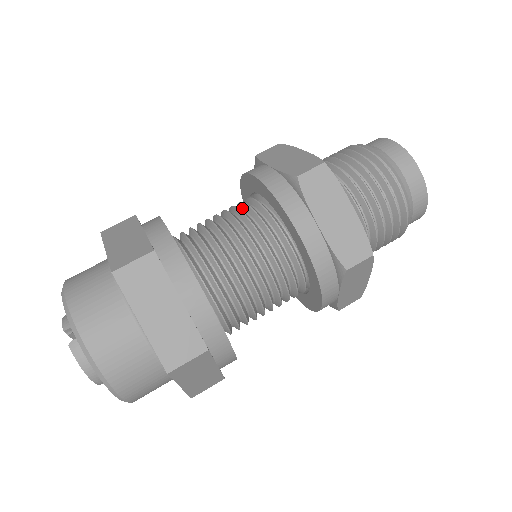
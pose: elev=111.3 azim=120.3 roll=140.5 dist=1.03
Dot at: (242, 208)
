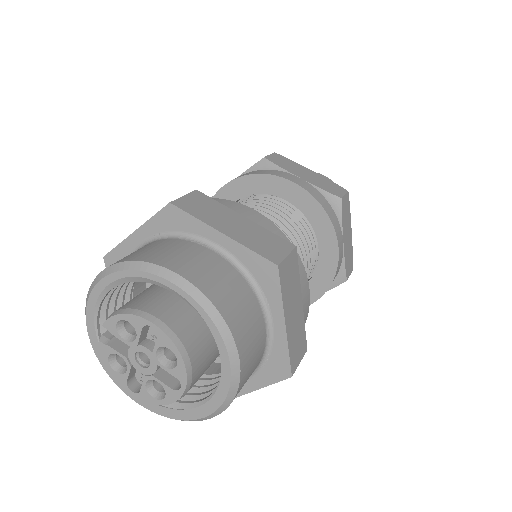
Dot at: occluded
